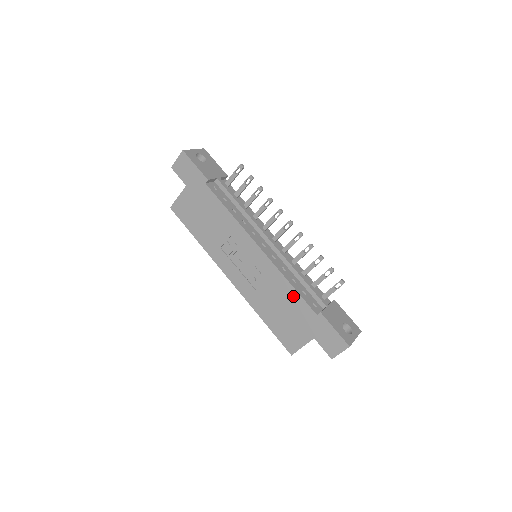
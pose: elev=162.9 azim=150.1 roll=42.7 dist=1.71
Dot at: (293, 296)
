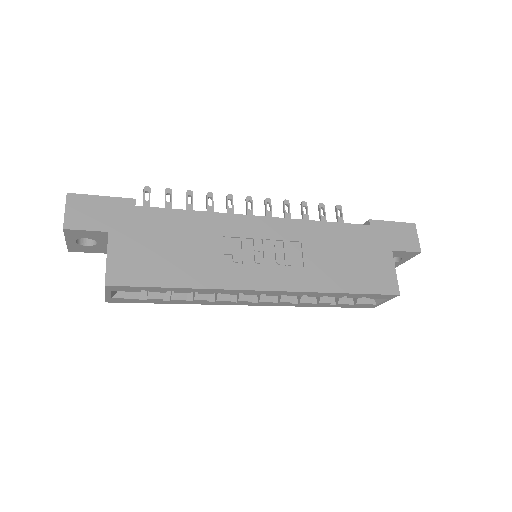
Dot at: (337, 231)
